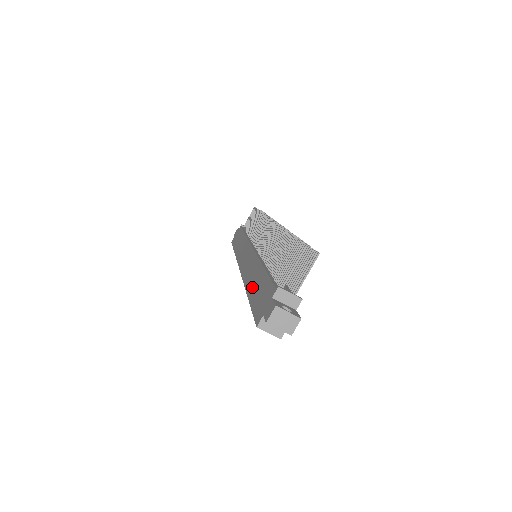
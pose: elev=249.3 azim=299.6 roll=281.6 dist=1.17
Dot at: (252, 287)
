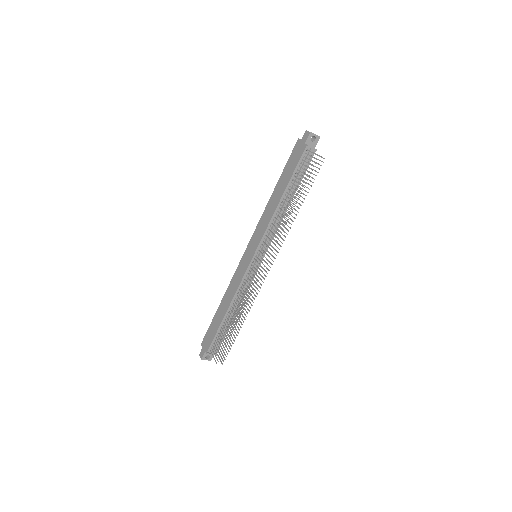
Dot at: (220, 310)
